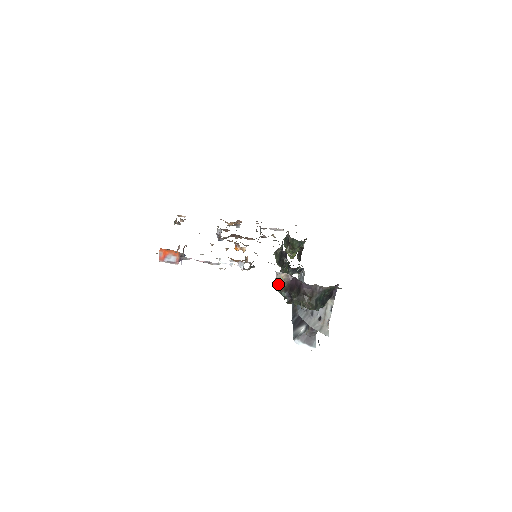
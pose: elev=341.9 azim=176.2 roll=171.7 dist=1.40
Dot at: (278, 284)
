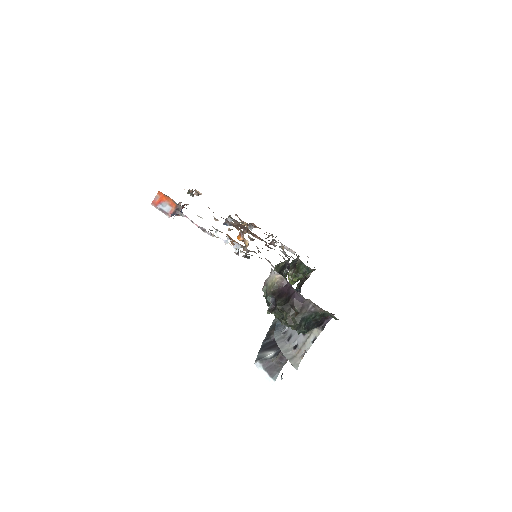
Dot at: (267, 285)
